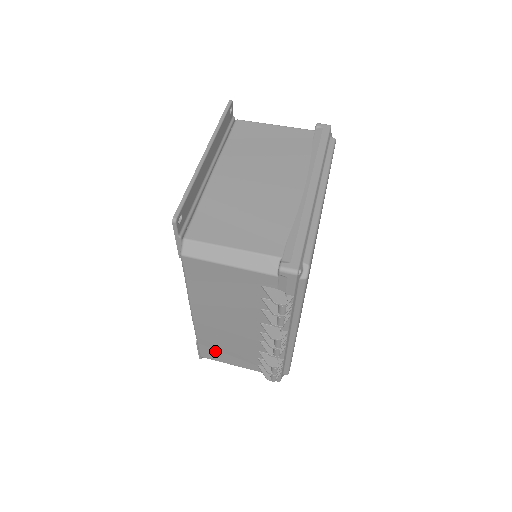
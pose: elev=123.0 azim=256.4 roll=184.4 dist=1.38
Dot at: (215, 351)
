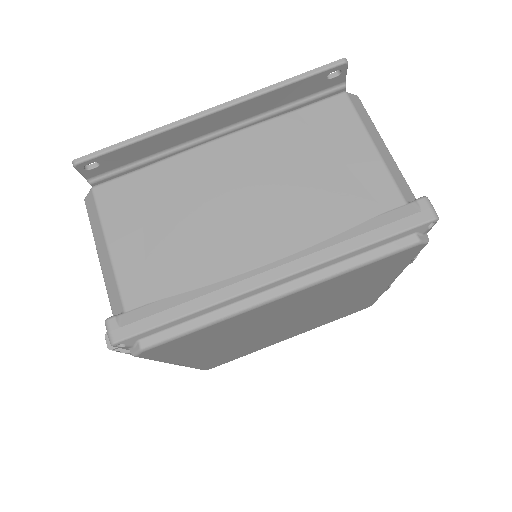
Dot at: occluded
